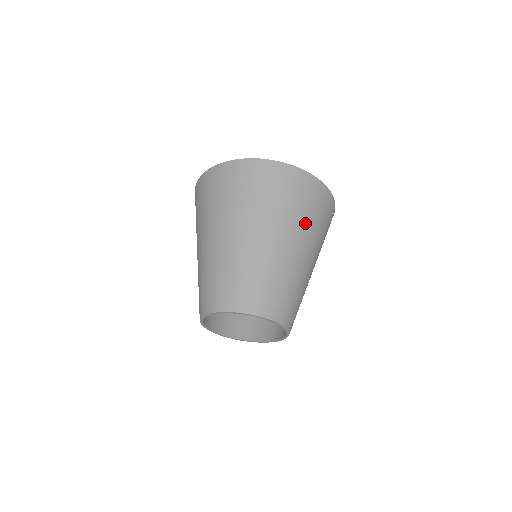
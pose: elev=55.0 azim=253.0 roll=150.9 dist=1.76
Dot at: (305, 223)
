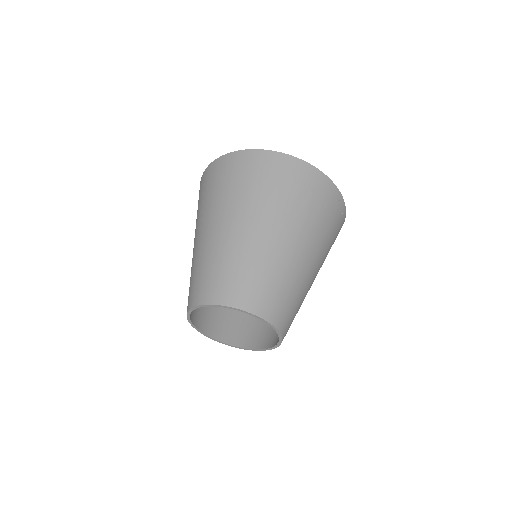
Dot at: (245, 196)
